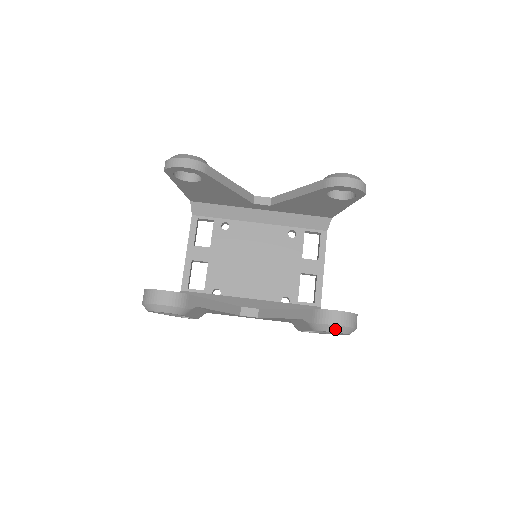
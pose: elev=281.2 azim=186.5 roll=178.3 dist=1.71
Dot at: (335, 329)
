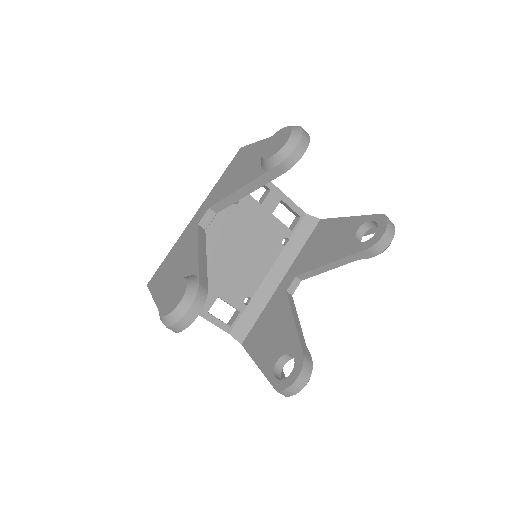
Dot at: occluded
